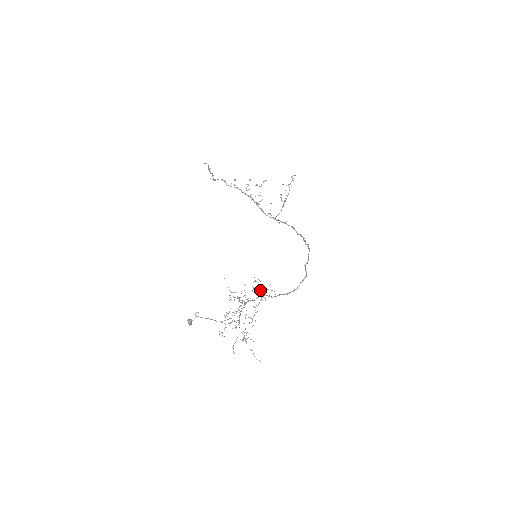
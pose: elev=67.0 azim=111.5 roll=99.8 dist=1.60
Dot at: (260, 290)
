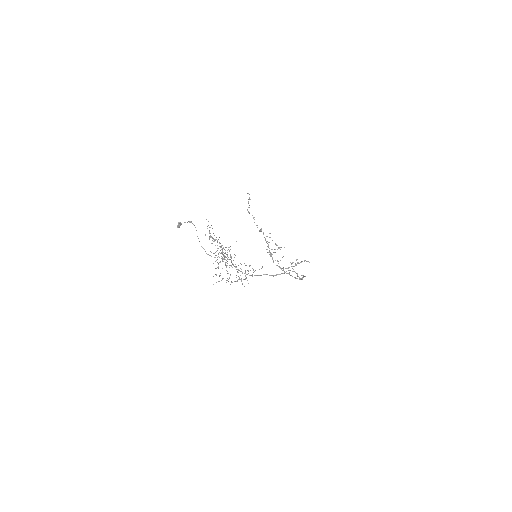
Dot at: (244, 286)
